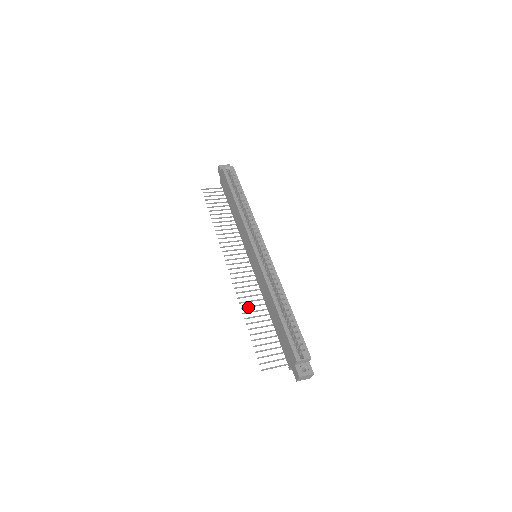
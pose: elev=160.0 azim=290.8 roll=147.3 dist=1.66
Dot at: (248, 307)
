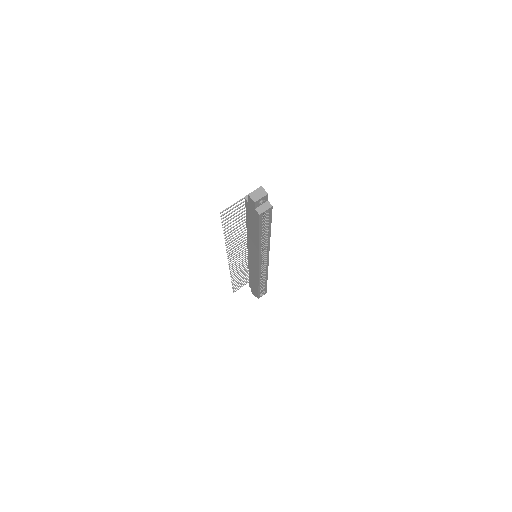
Dot at: (235, 273)
